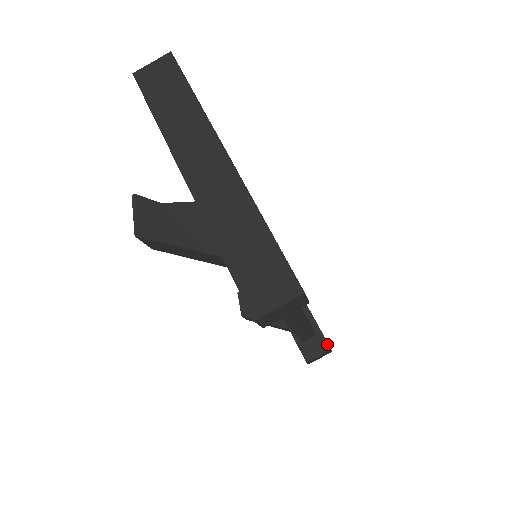
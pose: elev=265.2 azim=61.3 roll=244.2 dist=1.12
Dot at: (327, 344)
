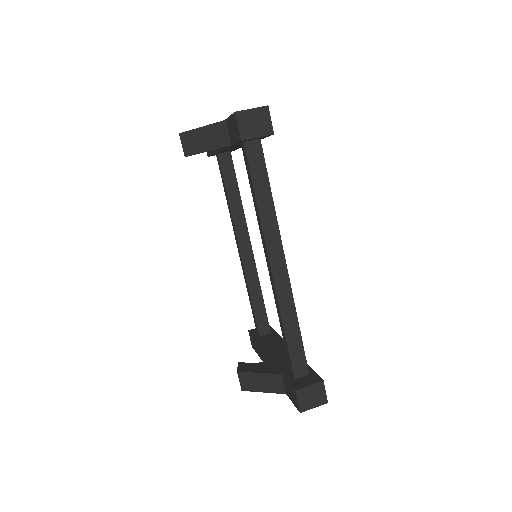
Dot at: (320, 378)
